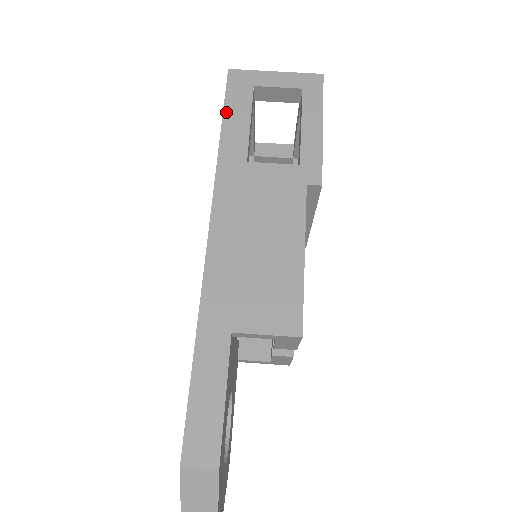
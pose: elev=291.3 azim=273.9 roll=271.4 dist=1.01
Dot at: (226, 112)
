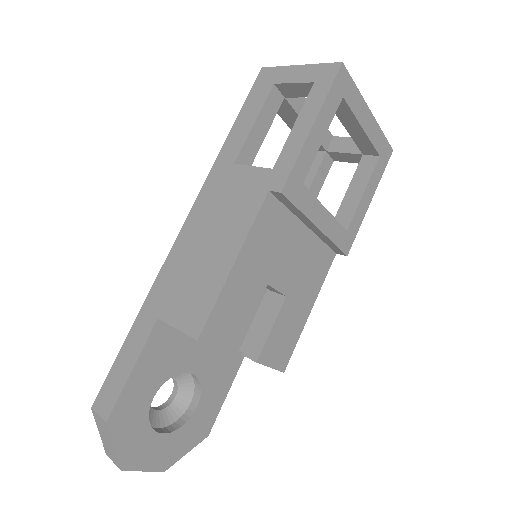
Dot at: (241, 113)
